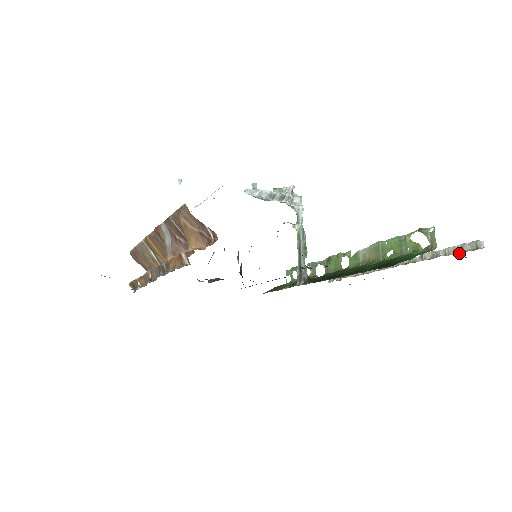
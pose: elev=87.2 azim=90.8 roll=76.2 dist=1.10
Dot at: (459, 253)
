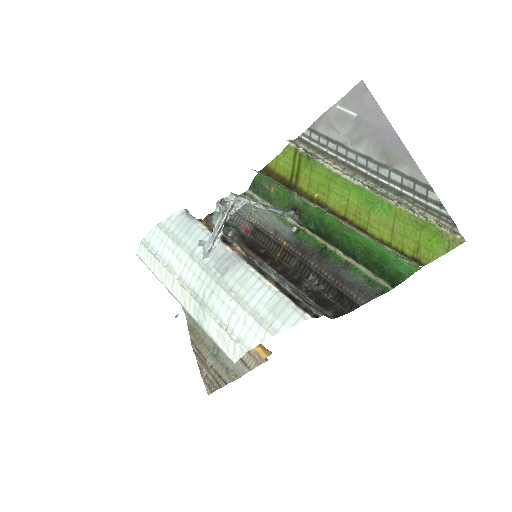
Dot at: (437, 225)
